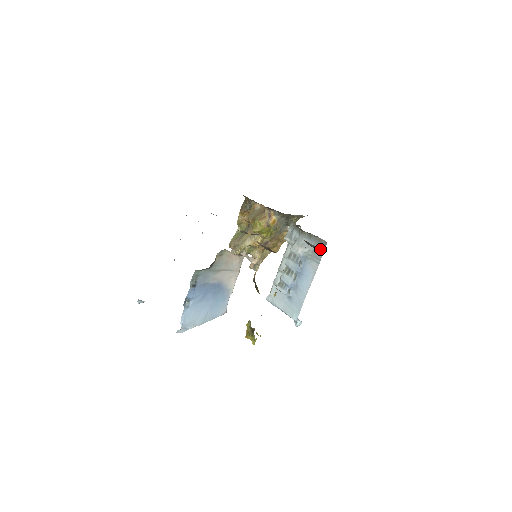
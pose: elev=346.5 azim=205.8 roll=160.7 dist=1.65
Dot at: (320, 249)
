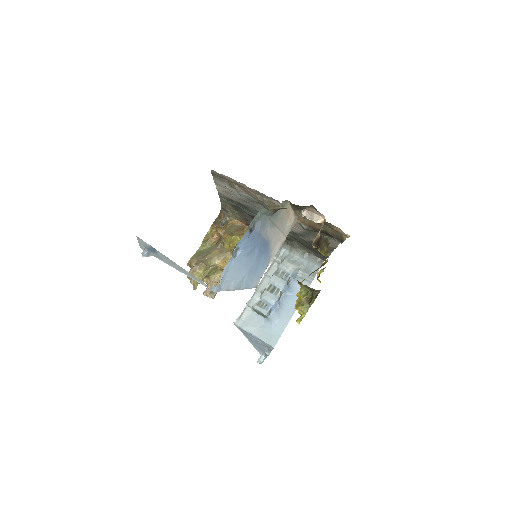
Dot at: (314, 268)
